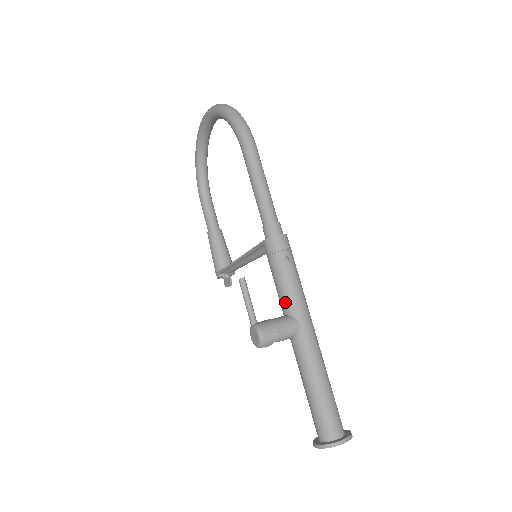
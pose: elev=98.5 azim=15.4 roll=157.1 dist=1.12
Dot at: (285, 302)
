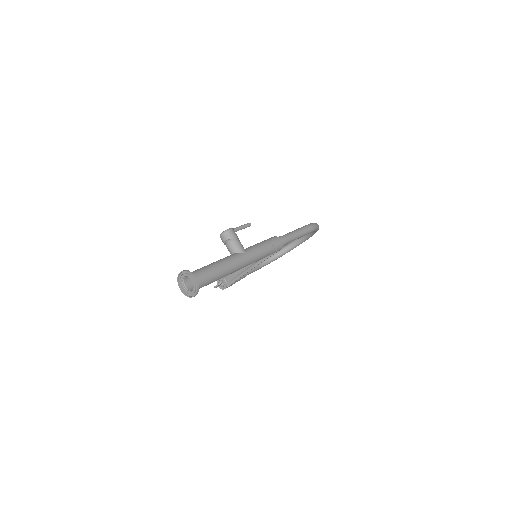
Dot at: (250, 247)
